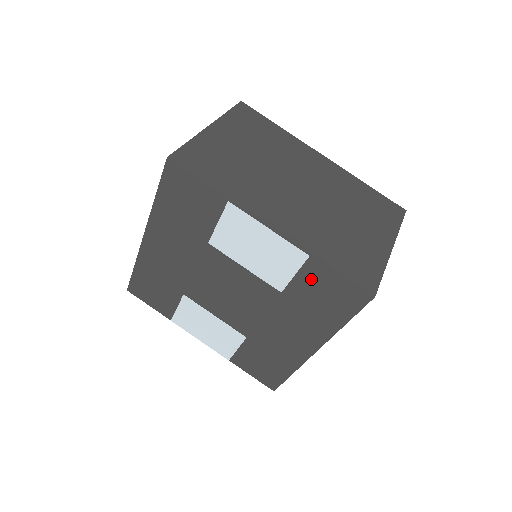
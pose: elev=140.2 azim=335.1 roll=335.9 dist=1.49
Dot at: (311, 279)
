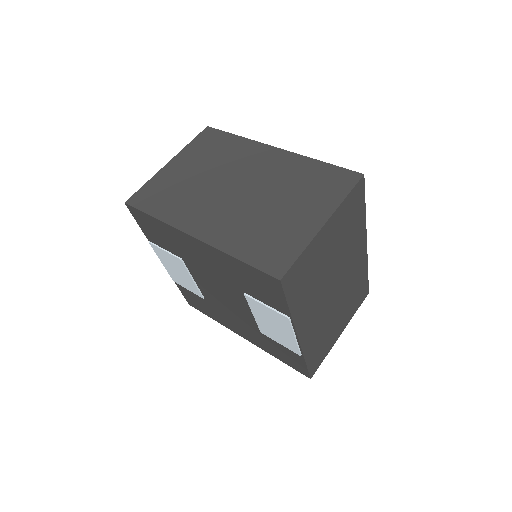
Dot at: (288, 351)
